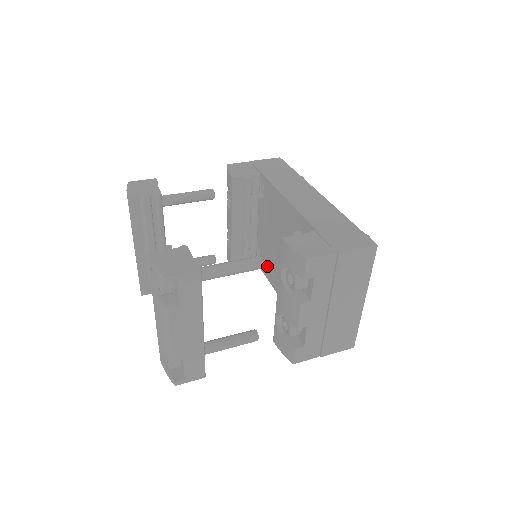
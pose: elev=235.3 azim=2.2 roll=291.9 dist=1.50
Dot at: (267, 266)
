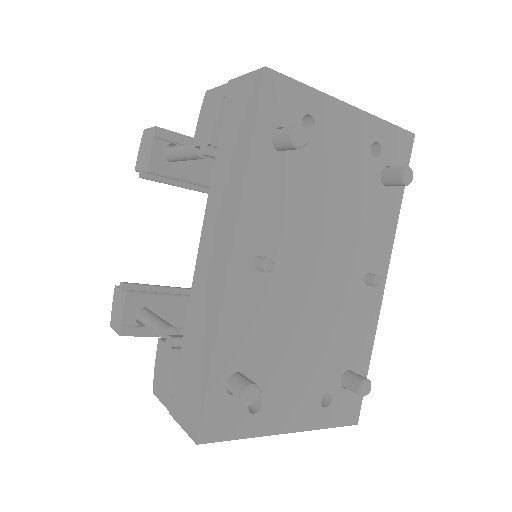
Dot at: occluded
